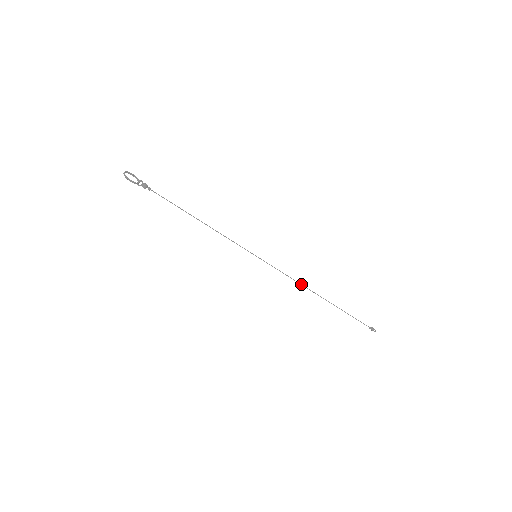
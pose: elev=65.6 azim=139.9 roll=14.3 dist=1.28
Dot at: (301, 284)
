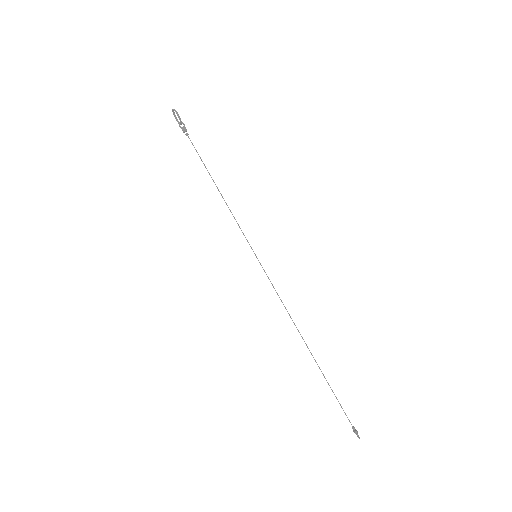
Dot at: occluded
